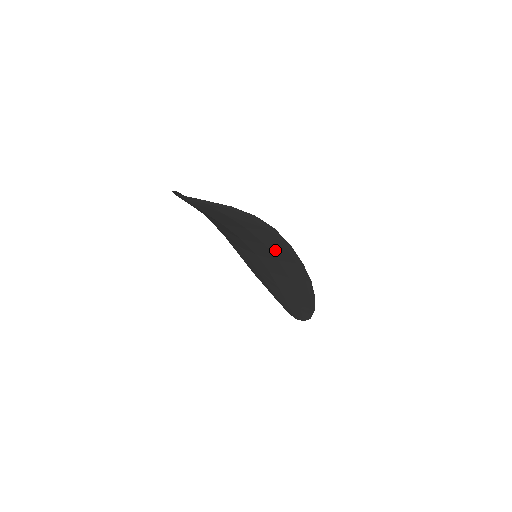
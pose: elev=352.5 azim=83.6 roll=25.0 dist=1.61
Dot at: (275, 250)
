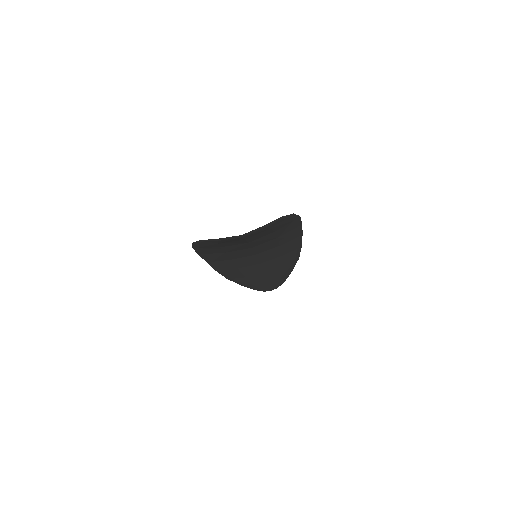
Dot at: (284, 237)
